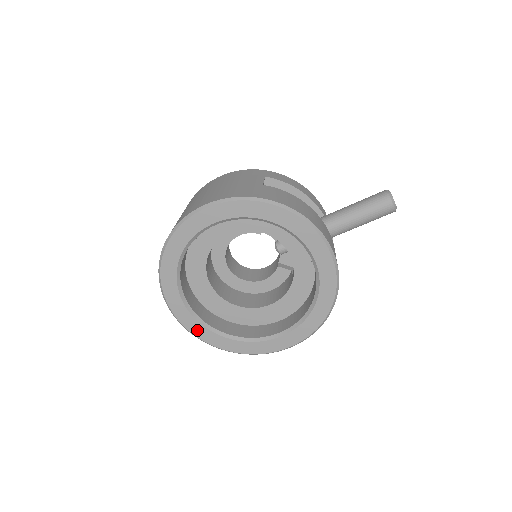
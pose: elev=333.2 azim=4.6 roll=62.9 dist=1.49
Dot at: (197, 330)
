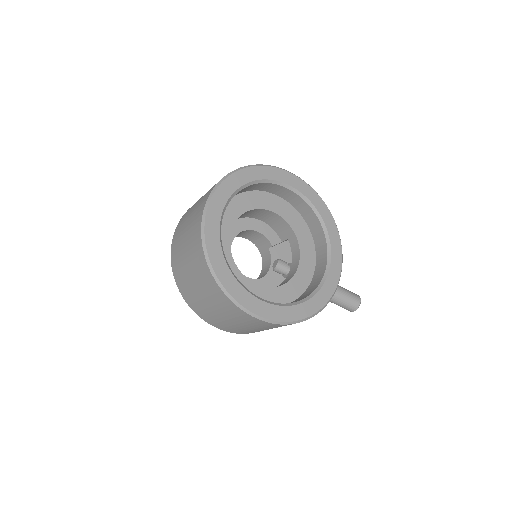
Dot at: (211, 233)
